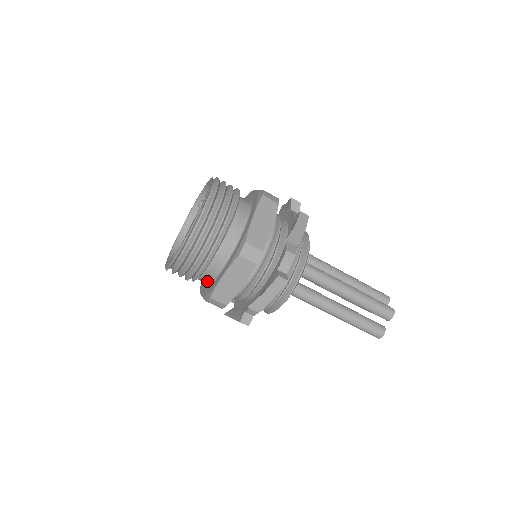
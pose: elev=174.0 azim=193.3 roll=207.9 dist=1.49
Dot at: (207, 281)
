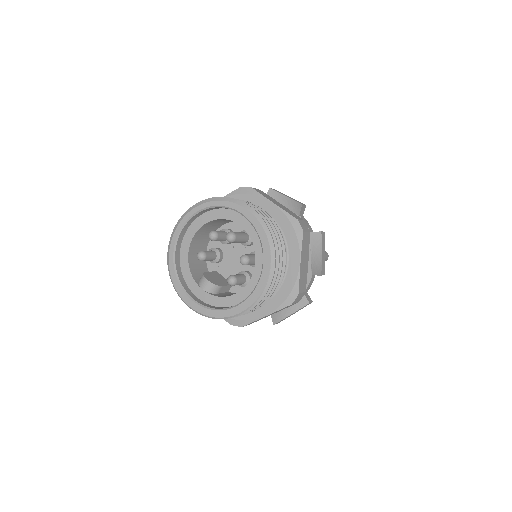
Dot at: occluded
